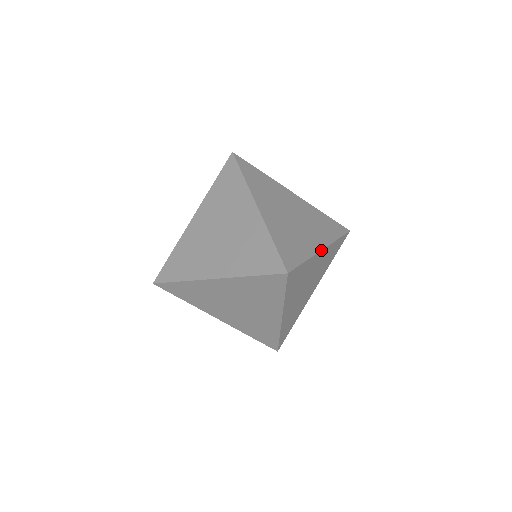
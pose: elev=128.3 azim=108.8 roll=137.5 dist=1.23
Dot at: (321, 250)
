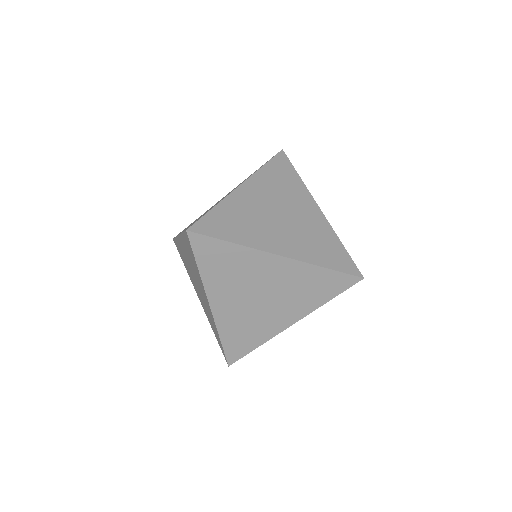
Dot at: (273, 253)
